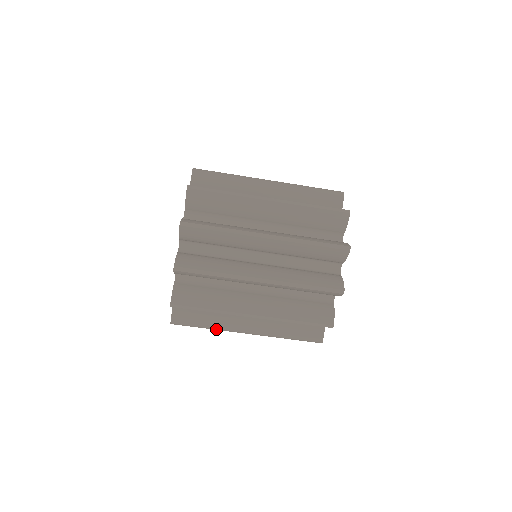
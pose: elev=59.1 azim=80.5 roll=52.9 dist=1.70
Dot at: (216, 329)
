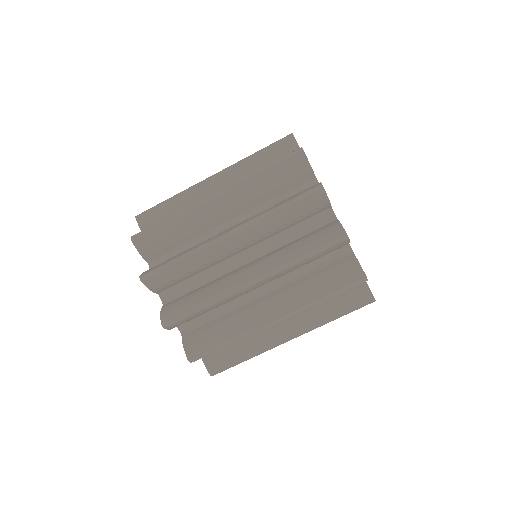
Dot at: (214, 300)
